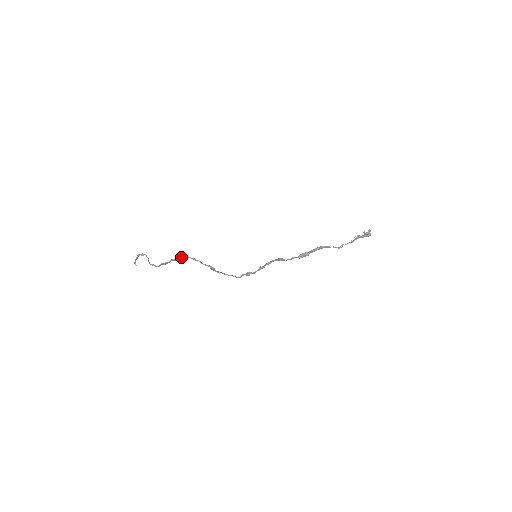
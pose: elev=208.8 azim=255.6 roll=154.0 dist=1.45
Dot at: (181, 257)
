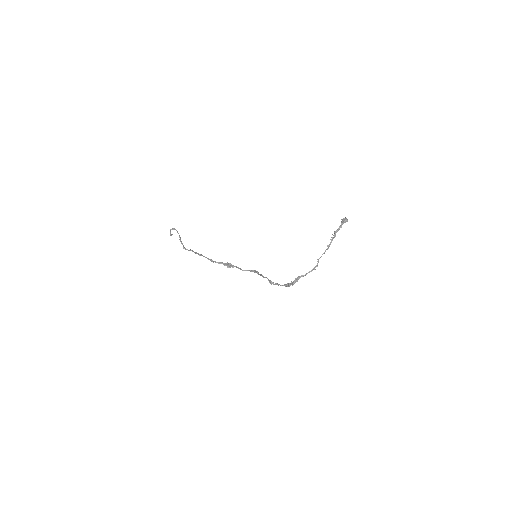
Dot at: occluded
